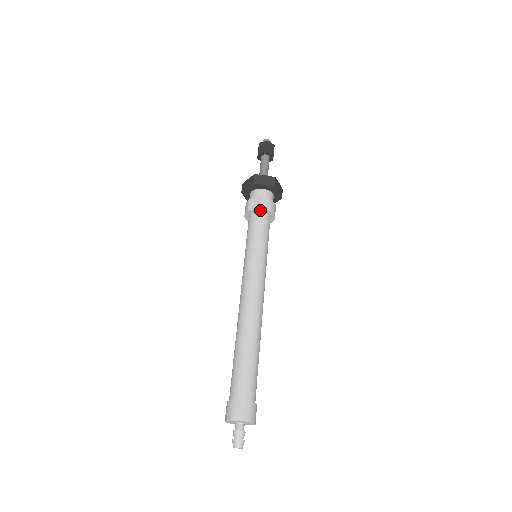
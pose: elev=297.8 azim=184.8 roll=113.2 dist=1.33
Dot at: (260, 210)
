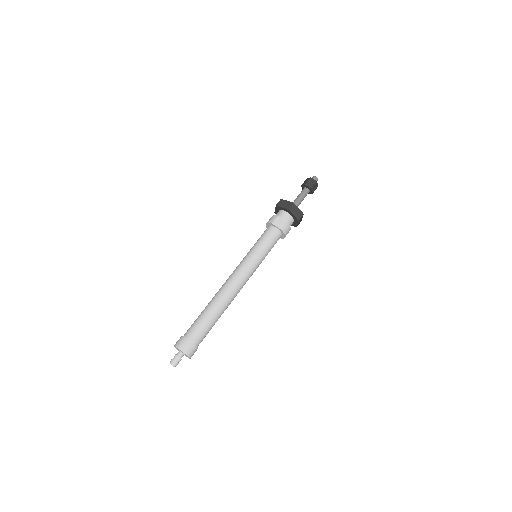
Dot at: (279, 229)
